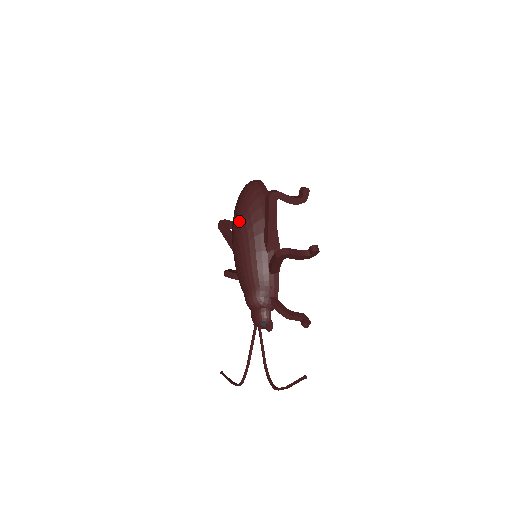
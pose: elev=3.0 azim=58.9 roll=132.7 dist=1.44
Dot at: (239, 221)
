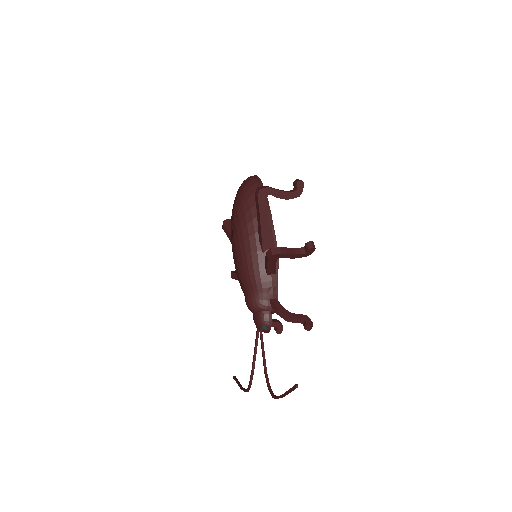
Dot at: (235, 221)
